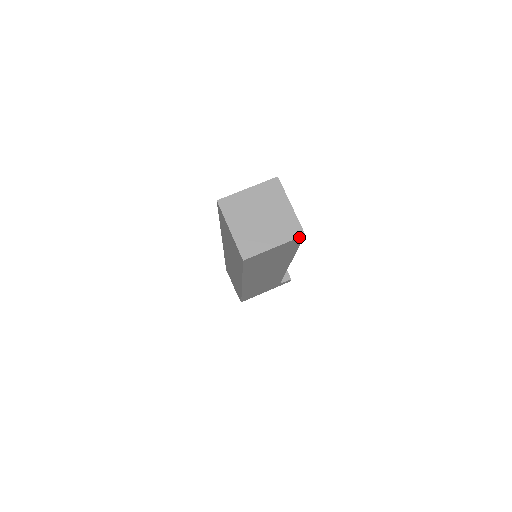
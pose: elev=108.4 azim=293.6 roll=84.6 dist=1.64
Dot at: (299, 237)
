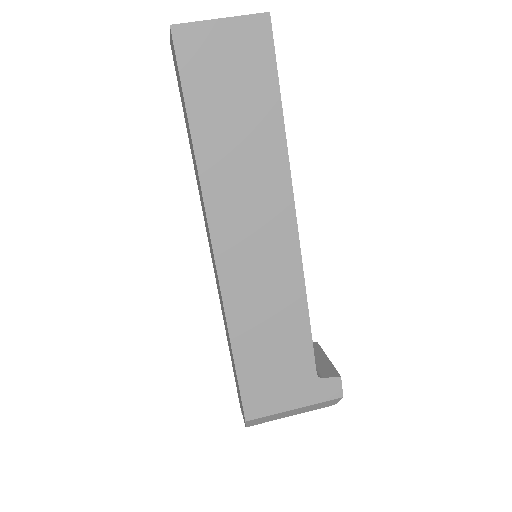
Dot at: (260, 15)
